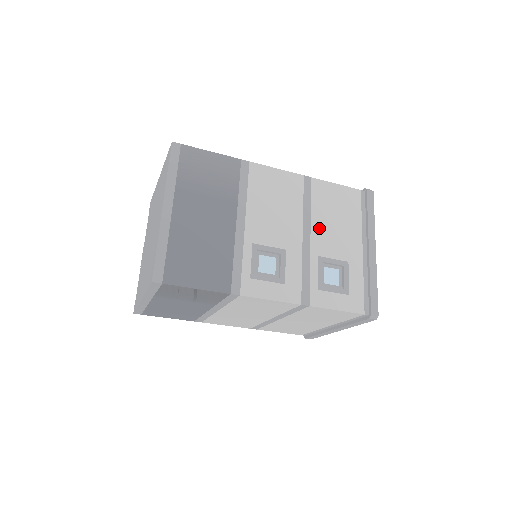
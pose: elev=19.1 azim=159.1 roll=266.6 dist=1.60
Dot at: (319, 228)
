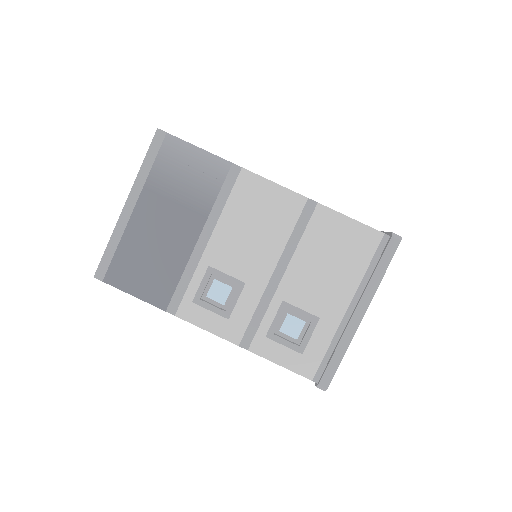
Dot at: (299, 269)
